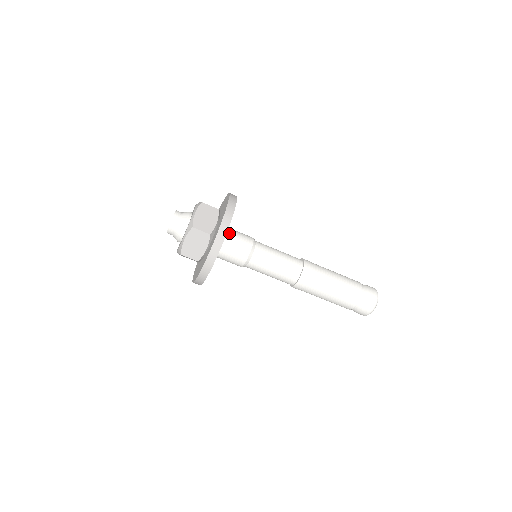
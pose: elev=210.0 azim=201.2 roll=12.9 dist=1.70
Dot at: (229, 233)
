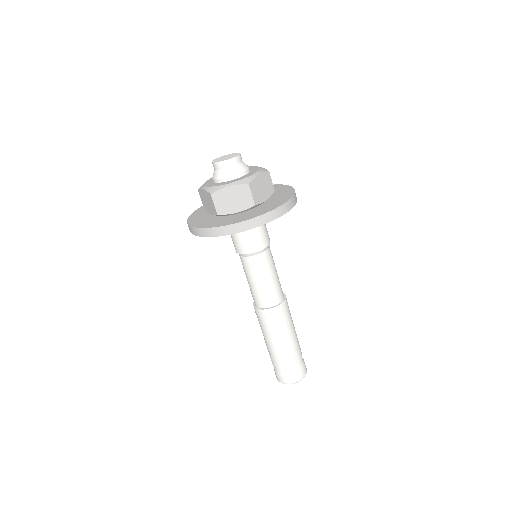
Dot at: occluded
